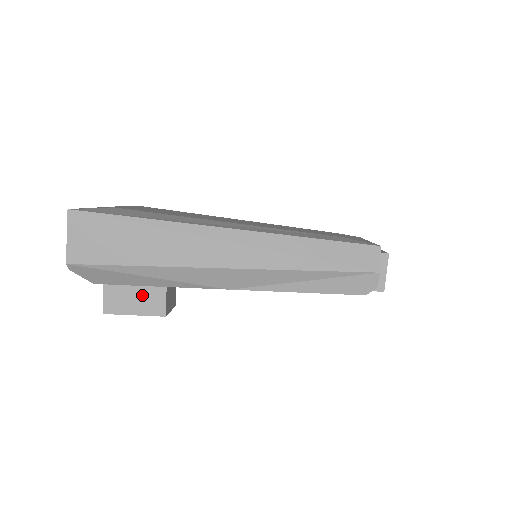
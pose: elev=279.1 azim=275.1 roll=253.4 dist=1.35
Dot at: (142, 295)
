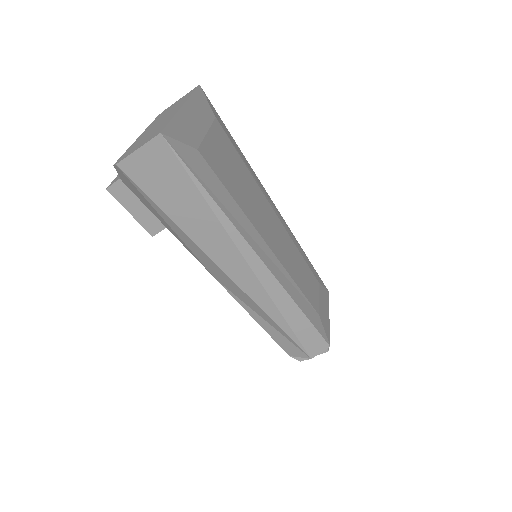
Dot at: occluded
